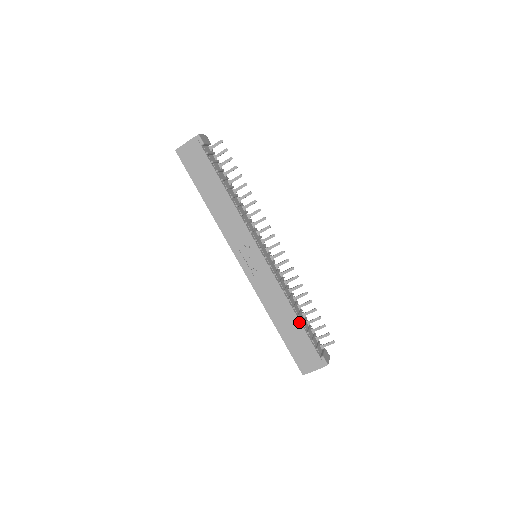
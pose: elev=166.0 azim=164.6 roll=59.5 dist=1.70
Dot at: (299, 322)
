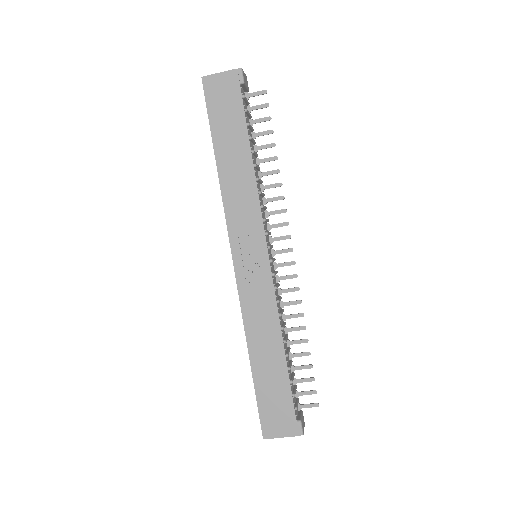
Dot at: (285, 363)
